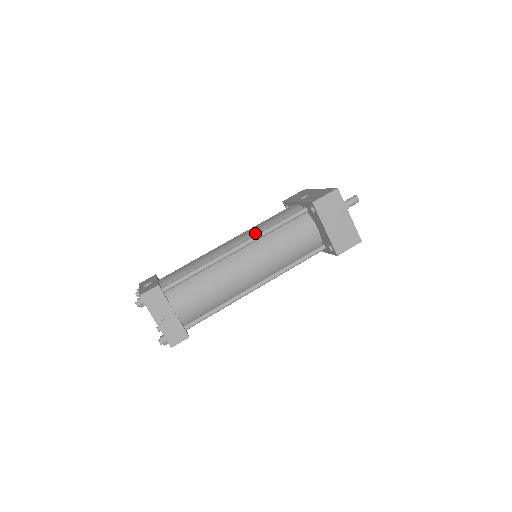
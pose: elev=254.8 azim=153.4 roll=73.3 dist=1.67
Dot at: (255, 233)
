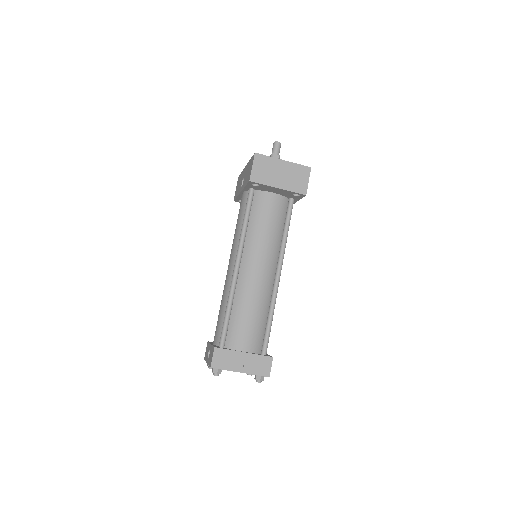
Dot at: (237, 243)
